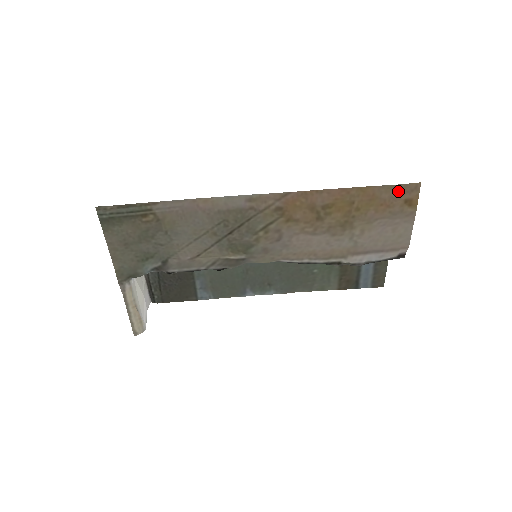
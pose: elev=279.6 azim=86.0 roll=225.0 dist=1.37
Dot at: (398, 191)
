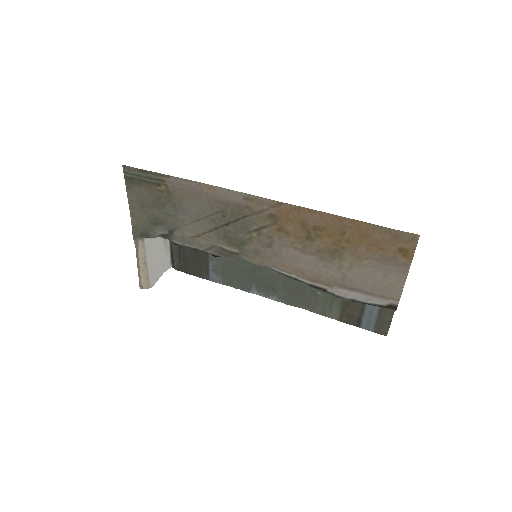
Dot at: (393, 236)
